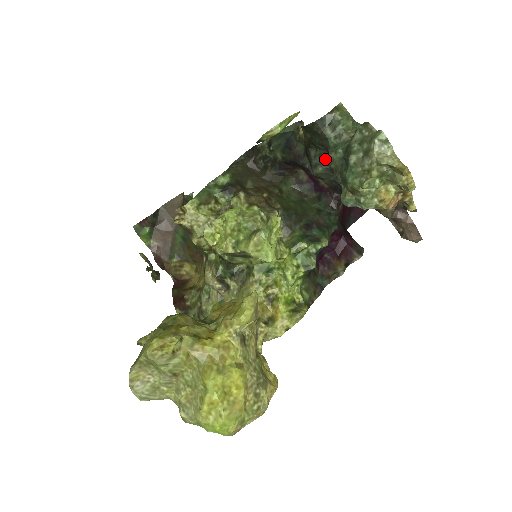
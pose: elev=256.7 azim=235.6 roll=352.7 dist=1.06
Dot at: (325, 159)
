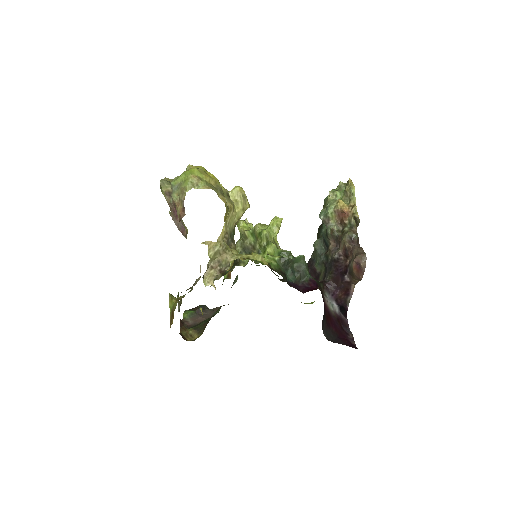
Dot at: (322, 236)
